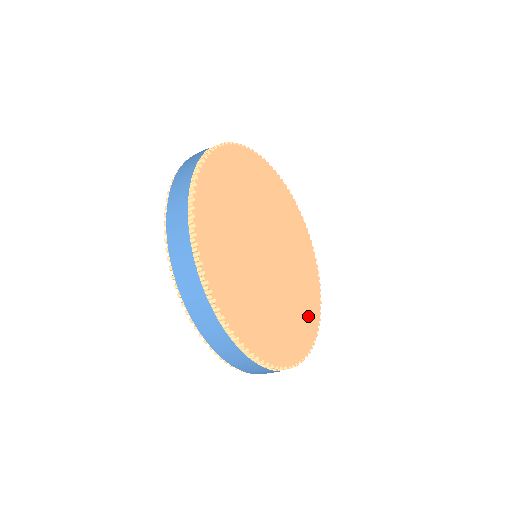
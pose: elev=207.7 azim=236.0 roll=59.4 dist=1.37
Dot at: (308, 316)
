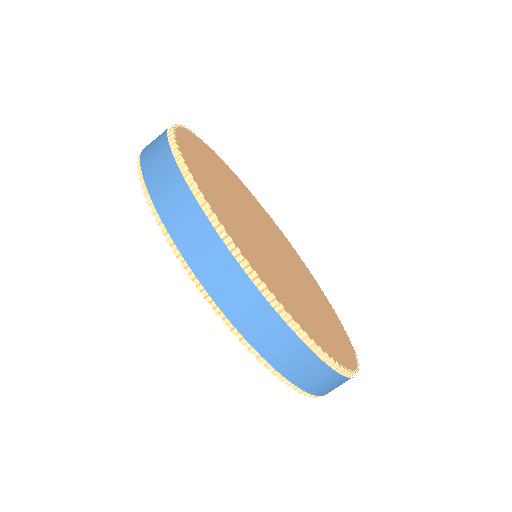
Dot at: (286, 297)
